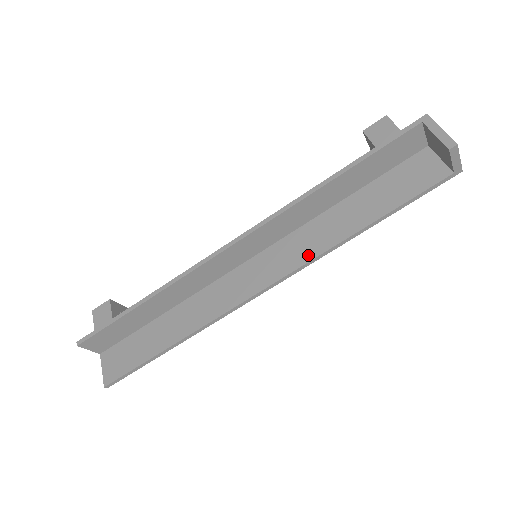
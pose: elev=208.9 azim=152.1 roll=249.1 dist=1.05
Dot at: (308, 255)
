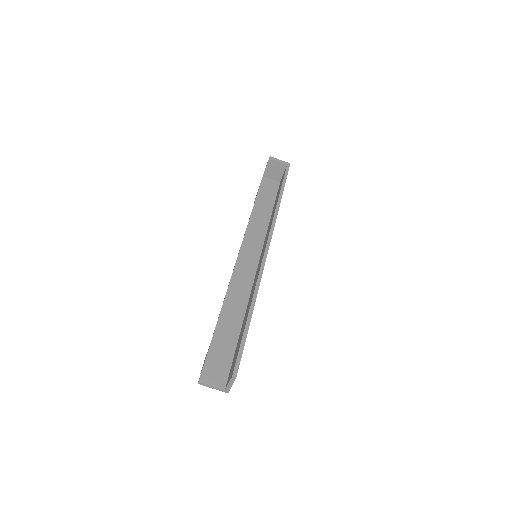
Dot at: occluded
